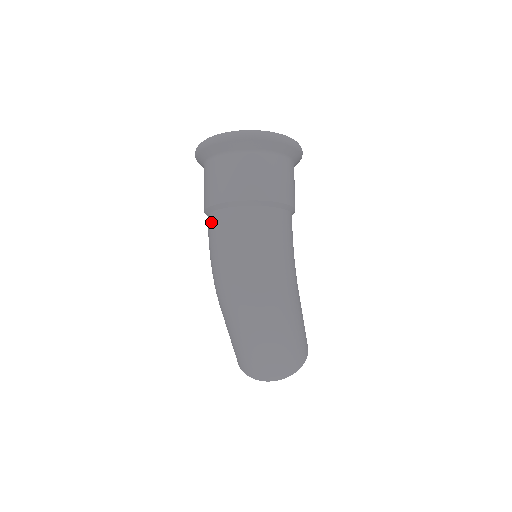
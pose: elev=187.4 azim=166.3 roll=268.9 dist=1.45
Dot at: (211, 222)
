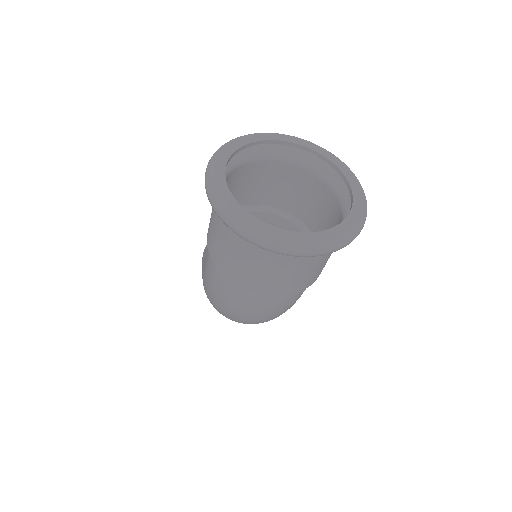
Dot at: (220, 279)
